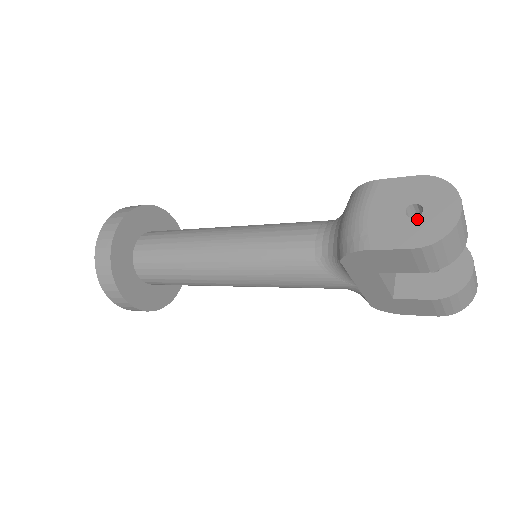
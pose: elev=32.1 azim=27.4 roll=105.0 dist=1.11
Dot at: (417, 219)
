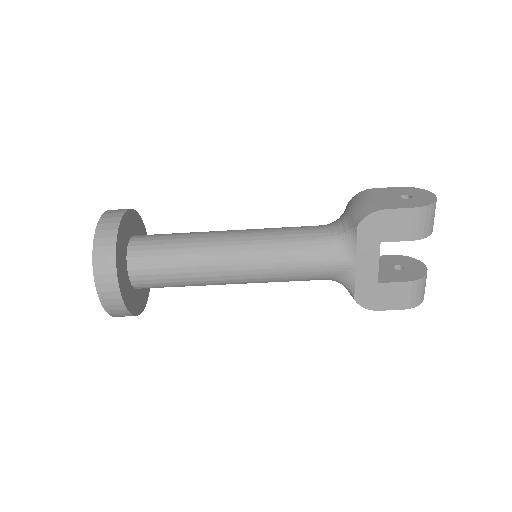
Dot at: (410, 199)
